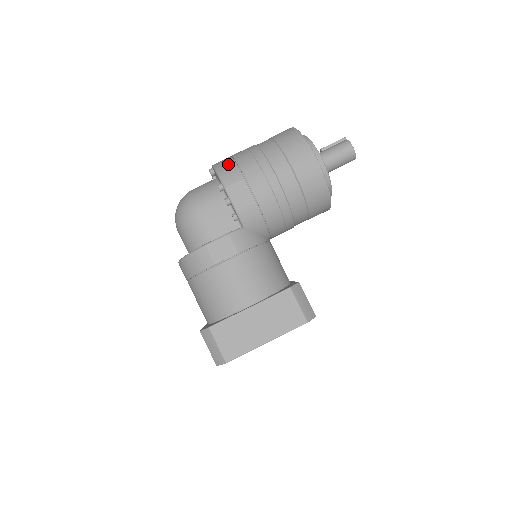
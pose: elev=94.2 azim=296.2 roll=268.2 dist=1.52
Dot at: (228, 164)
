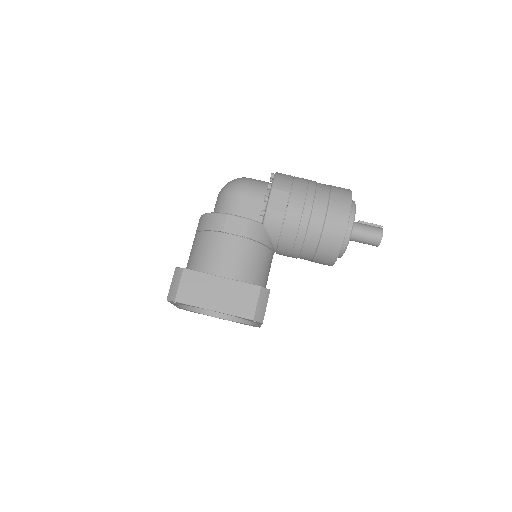
Dot at: (287, 177)
